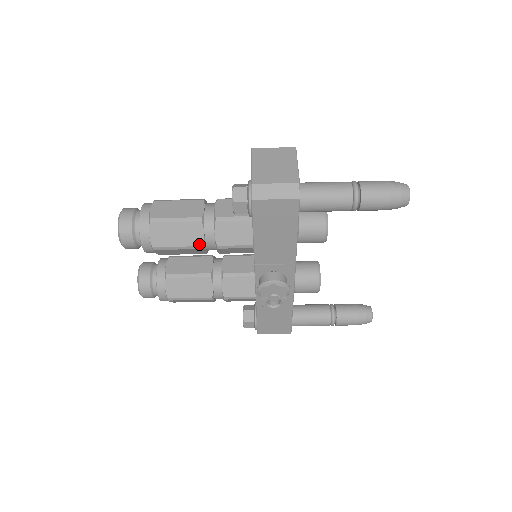
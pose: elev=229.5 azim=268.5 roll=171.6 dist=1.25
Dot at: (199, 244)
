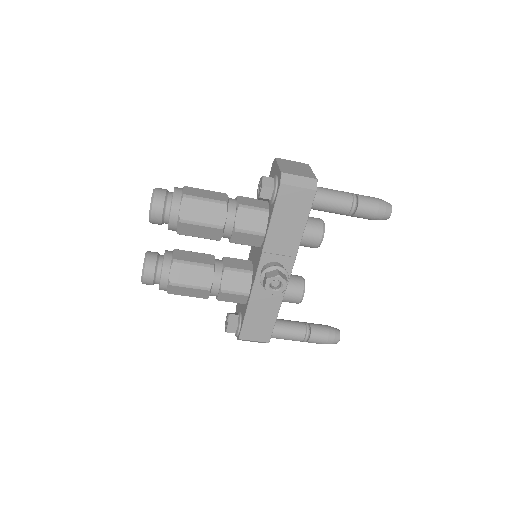
Dot at: (221, 224)
